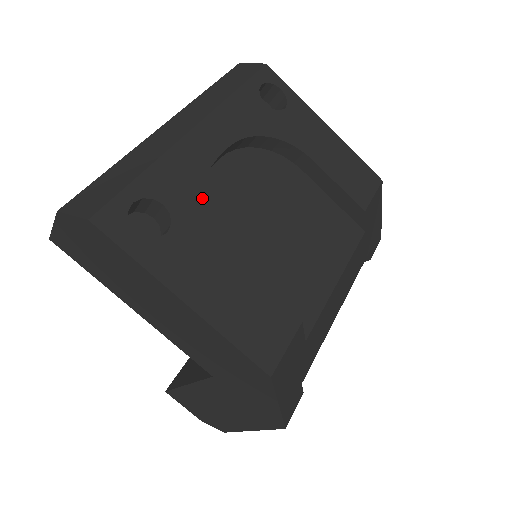
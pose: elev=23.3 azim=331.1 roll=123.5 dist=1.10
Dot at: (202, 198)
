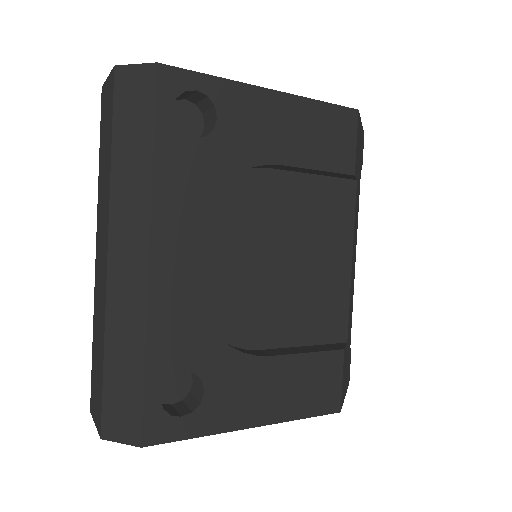
Dot at: (209, 330)
